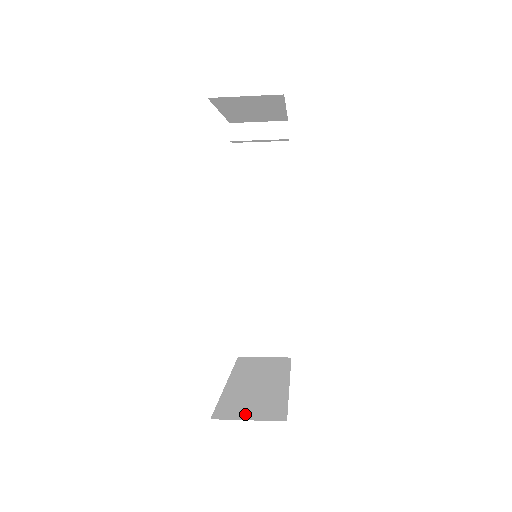
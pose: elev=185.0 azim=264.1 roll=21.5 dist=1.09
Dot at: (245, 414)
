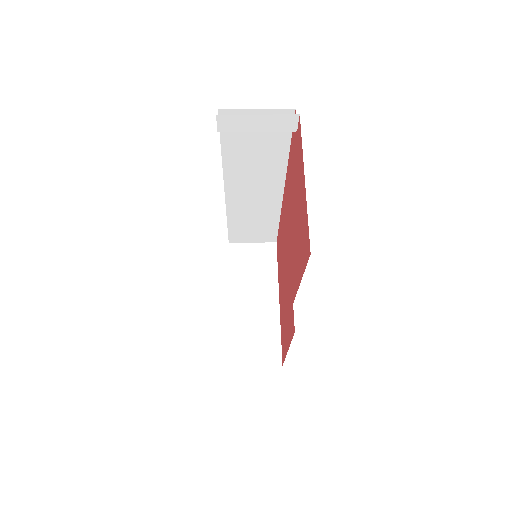
Dot at: (252, 358)
